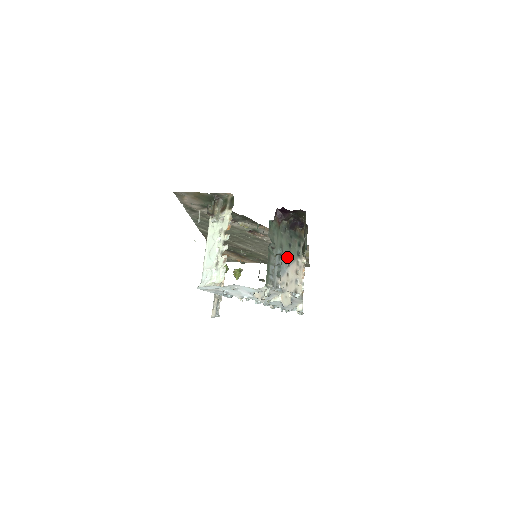
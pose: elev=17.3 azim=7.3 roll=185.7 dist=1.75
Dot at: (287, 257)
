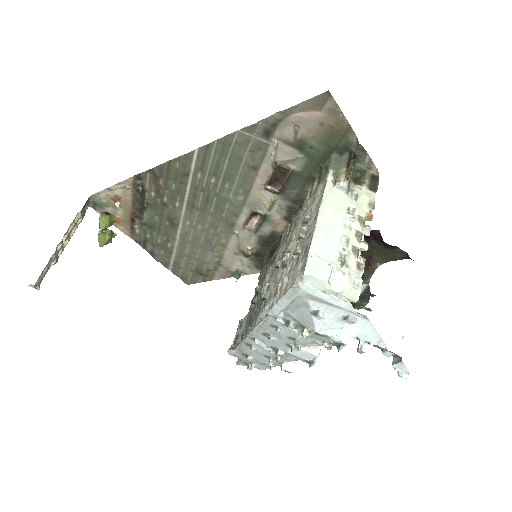
Dot at: occluded
